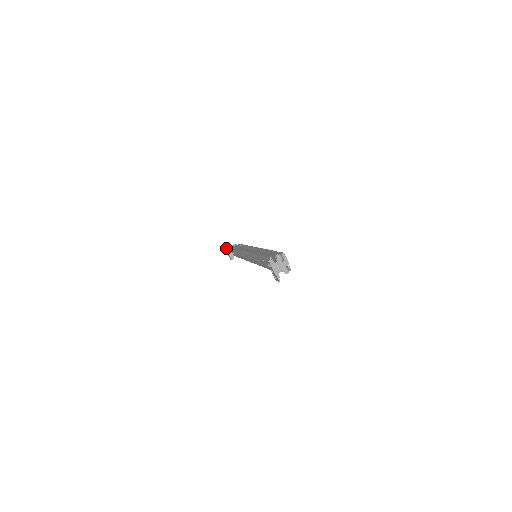
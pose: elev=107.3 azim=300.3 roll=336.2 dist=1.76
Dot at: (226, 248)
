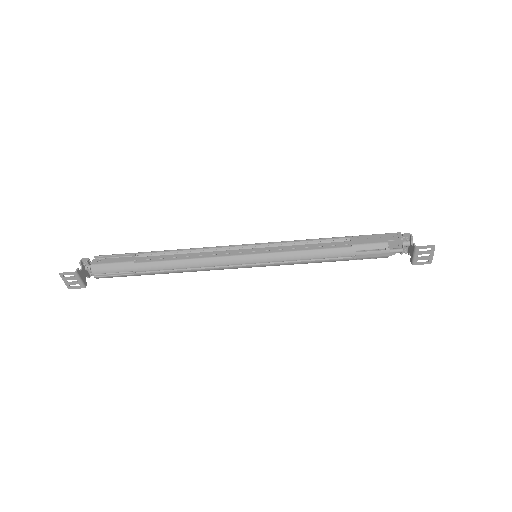
Dot at: (76, 271)
